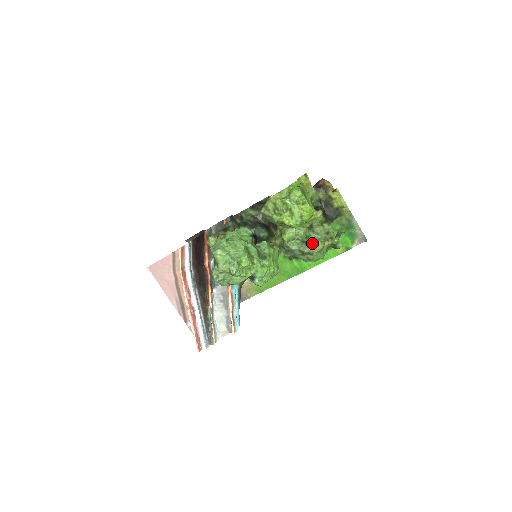
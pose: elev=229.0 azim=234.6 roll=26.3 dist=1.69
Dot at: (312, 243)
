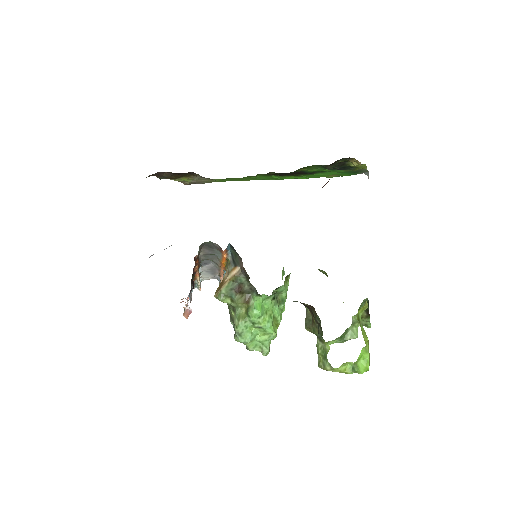
Dot at: occluded
